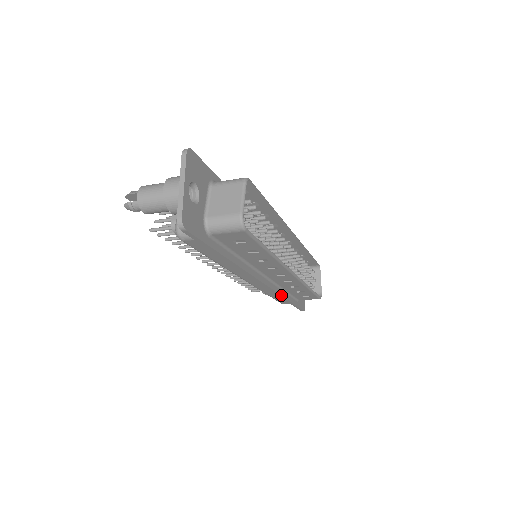
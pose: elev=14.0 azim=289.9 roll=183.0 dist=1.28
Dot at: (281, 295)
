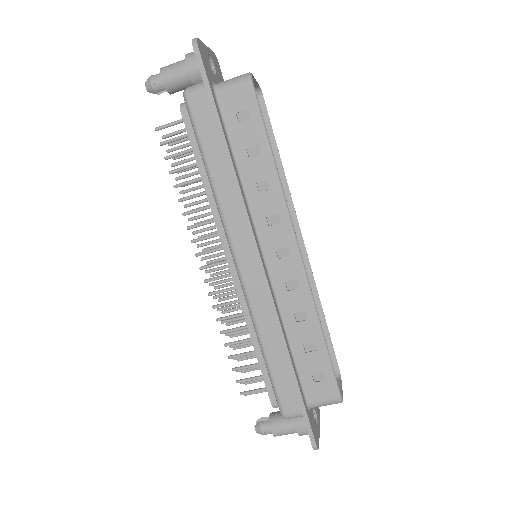
Dot at: (282, 329)
